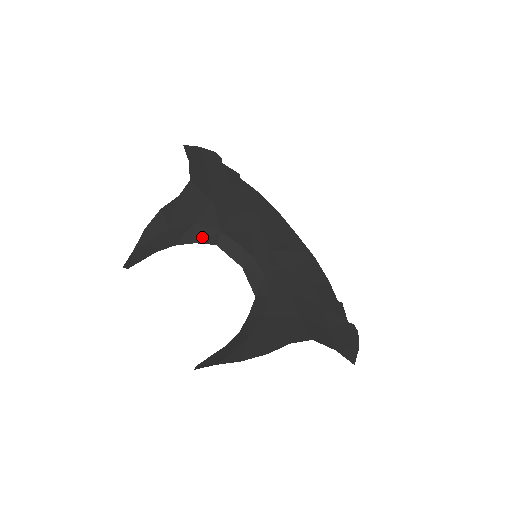
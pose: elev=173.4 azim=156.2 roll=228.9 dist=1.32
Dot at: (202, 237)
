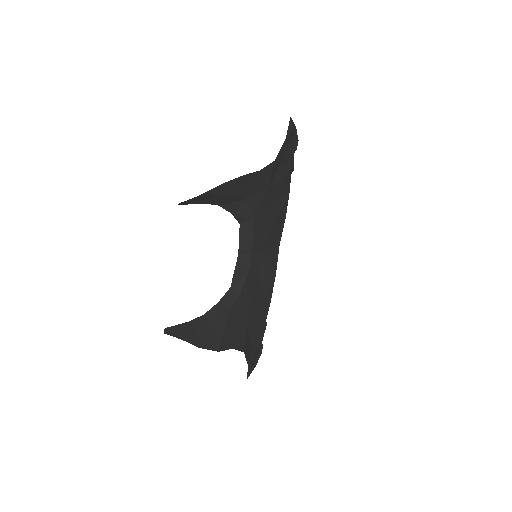
Dot at: (240, 213)
